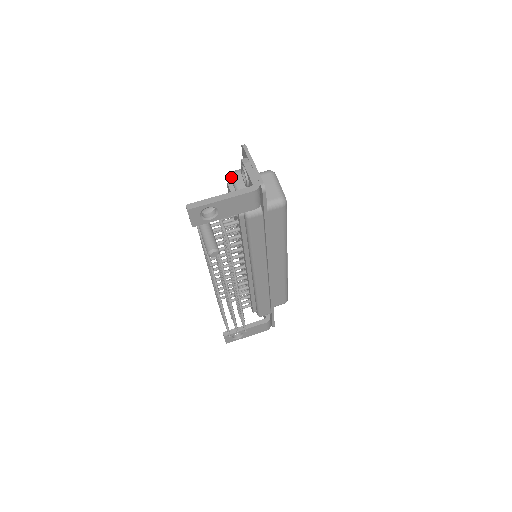
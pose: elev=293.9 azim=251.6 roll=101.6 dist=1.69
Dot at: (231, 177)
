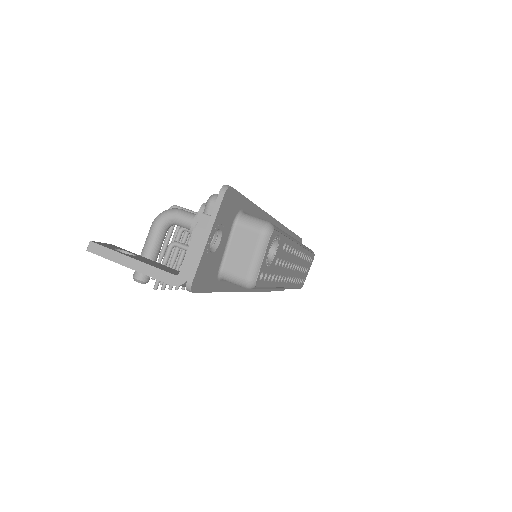
Dot at: (205, 205)
